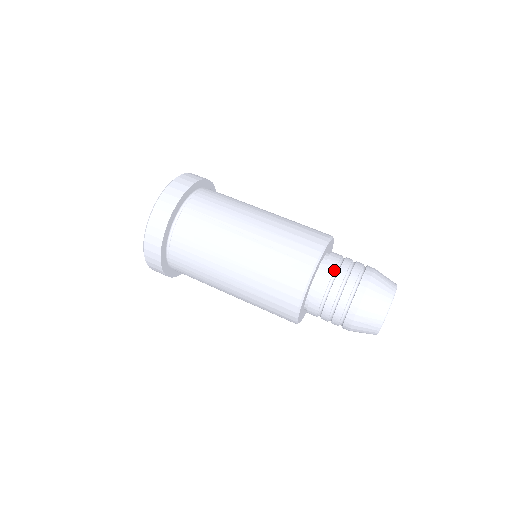
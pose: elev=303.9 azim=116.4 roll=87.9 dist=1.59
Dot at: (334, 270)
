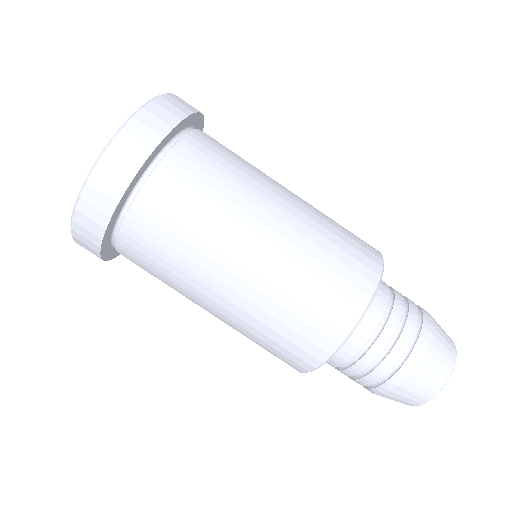
Dot at: (364, 344)
